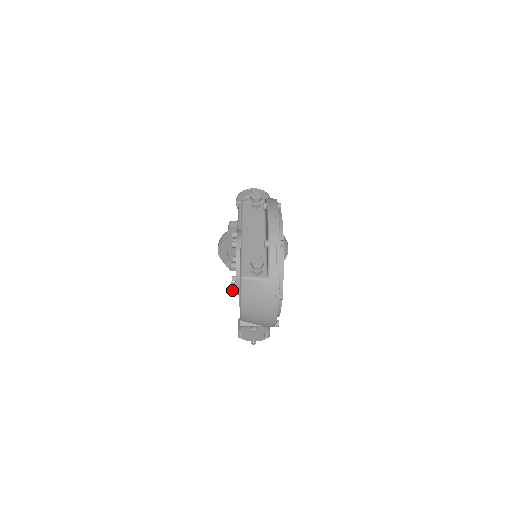
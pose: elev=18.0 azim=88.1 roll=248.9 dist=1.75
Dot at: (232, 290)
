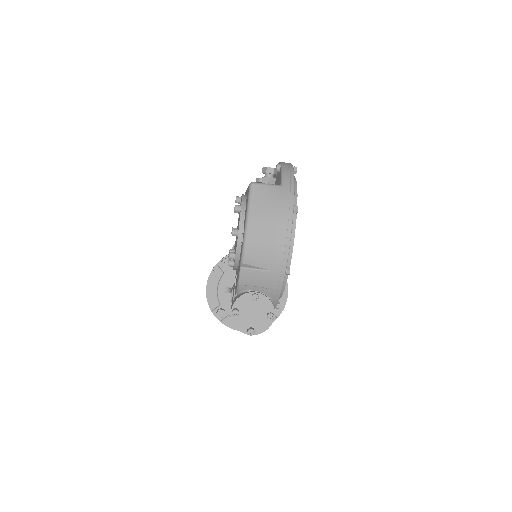
Dot at: (230, 253)
